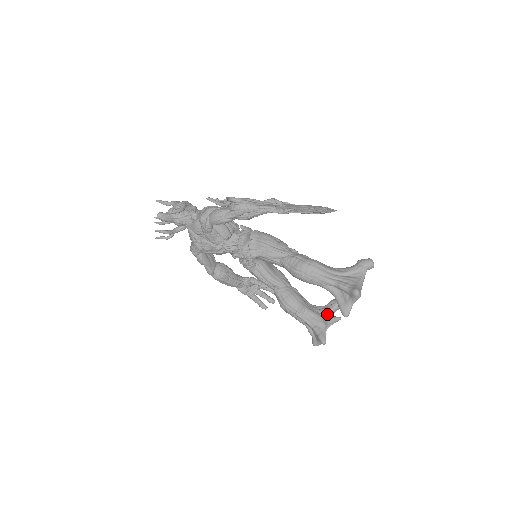
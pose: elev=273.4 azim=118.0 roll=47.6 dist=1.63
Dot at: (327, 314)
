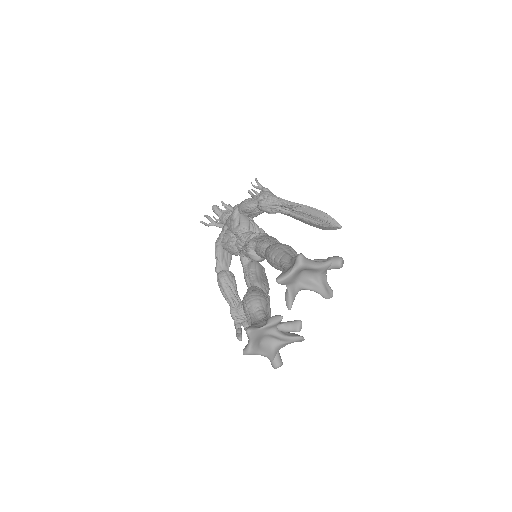
Dot at: occluded
